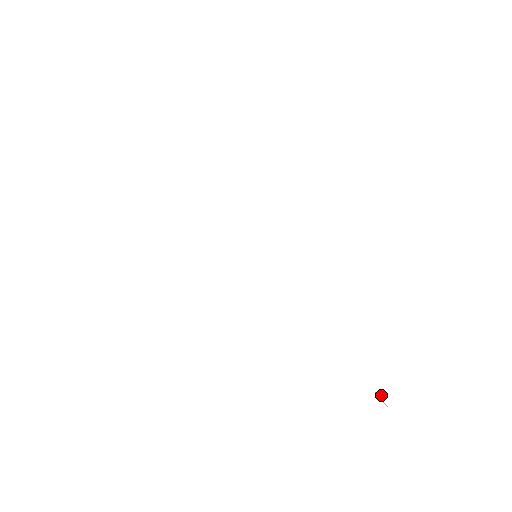
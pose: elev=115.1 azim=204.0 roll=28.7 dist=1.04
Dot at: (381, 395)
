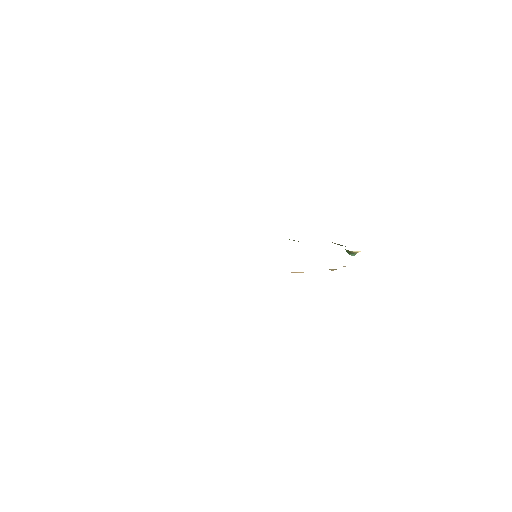
Dot at: (353, 254)
